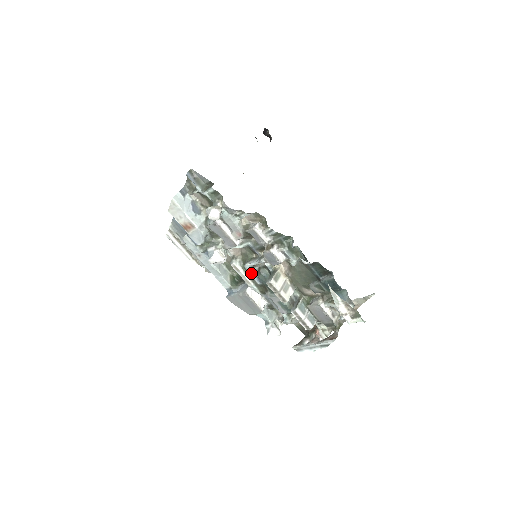
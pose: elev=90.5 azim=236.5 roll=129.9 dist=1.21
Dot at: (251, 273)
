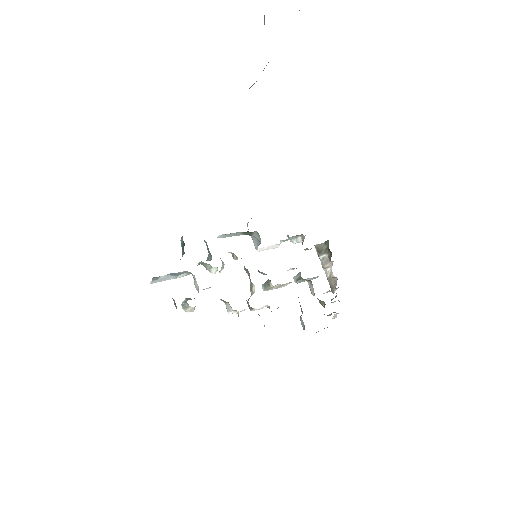
Dot at: occluded
